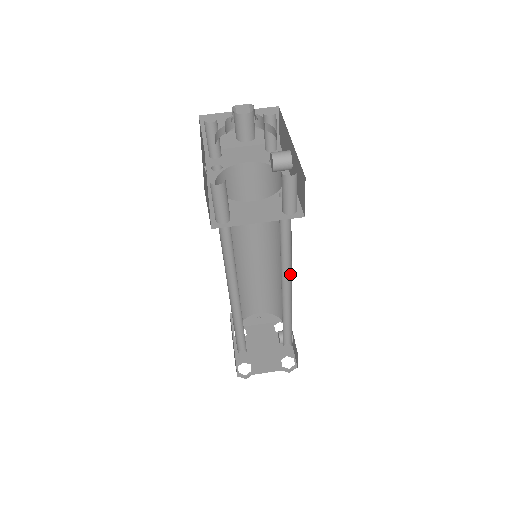
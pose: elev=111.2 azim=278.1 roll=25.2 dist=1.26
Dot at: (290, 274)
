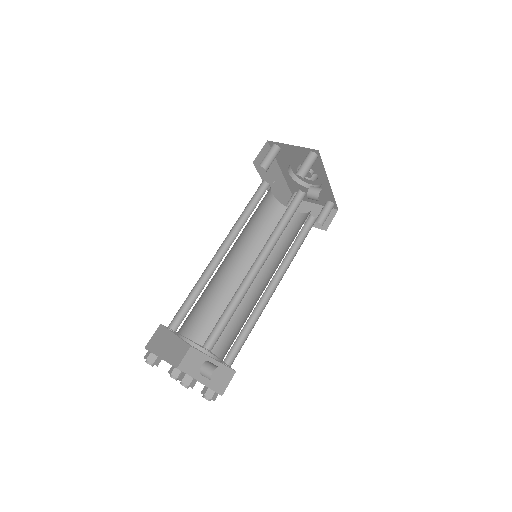
Dot at: occluded
